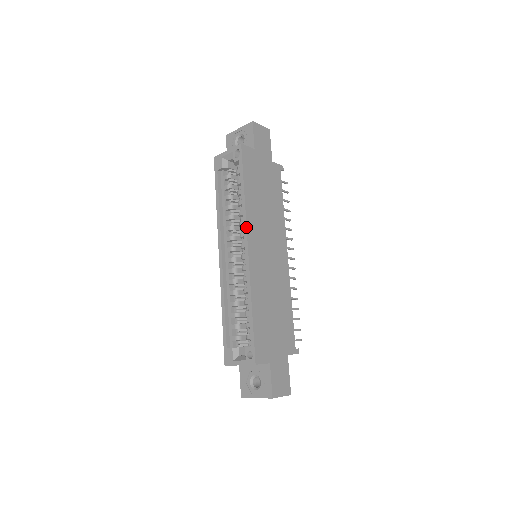
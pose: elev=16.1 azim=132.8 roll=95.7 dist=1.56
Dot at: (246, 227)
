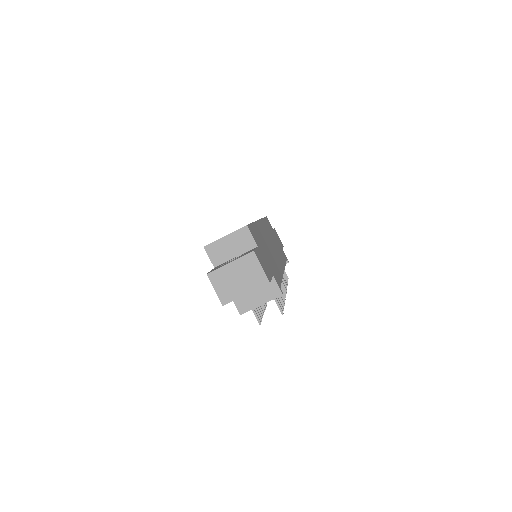
Dot at: occluded
